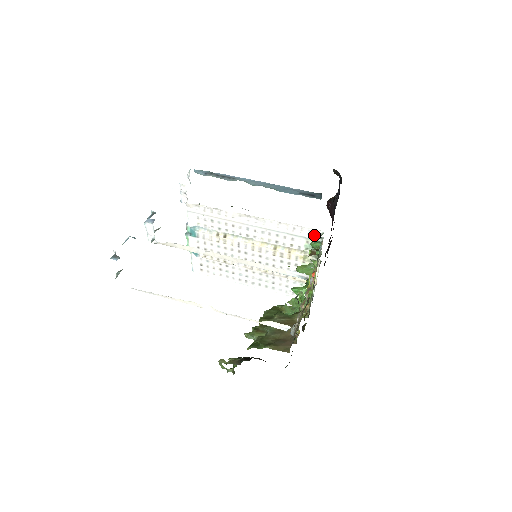
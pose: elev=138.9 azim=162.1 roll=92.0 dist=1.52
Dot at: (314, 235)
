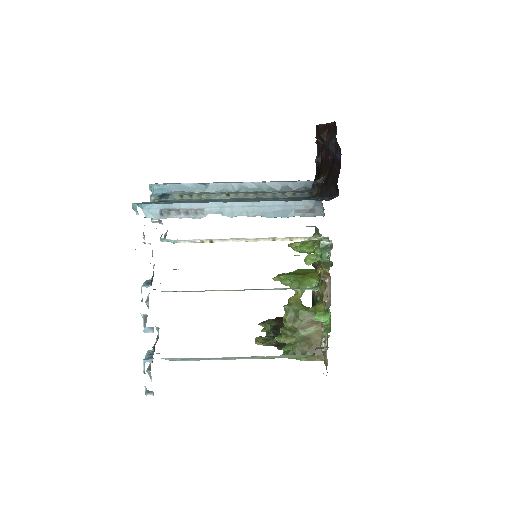
Dot at: (321, 244)
